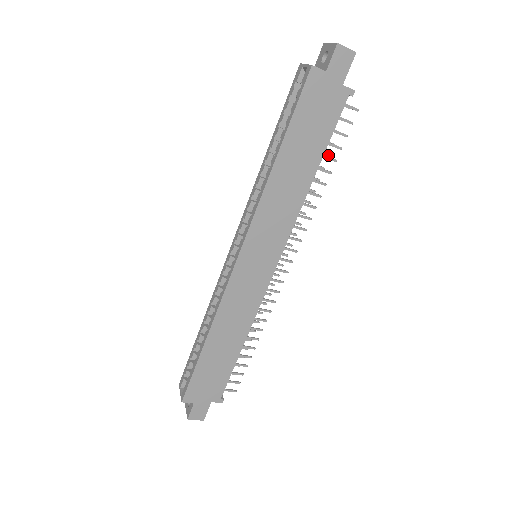
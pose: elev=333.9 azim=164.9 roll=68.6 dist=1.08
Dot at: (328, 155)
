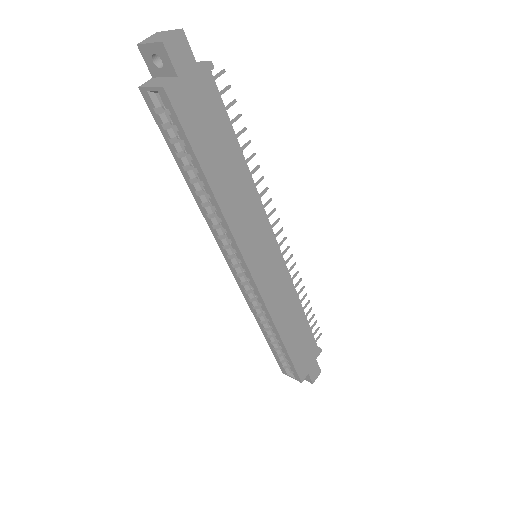
Dot at: occluded
